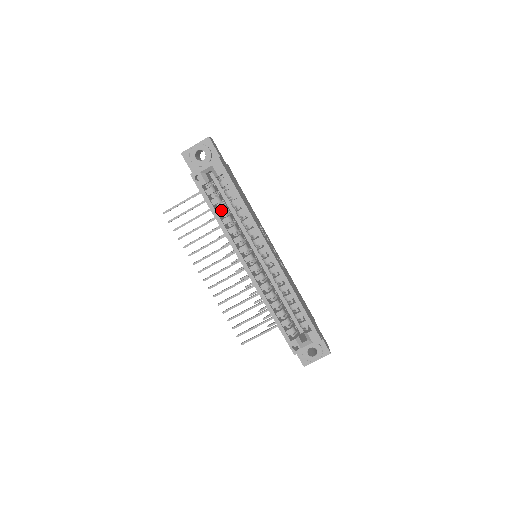
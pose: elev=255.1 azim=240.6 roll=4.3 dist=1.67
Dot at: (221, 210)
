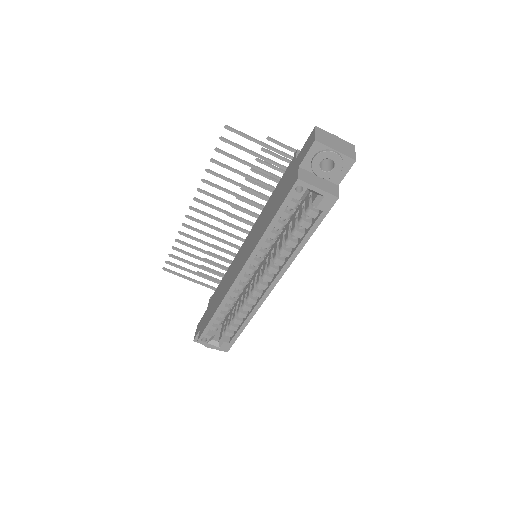
Dot at: (280, 226)
